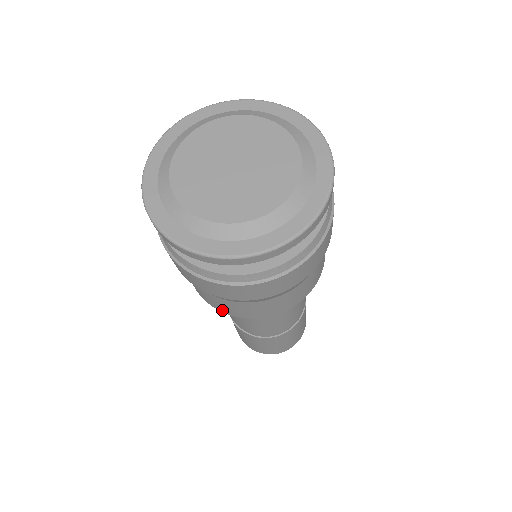
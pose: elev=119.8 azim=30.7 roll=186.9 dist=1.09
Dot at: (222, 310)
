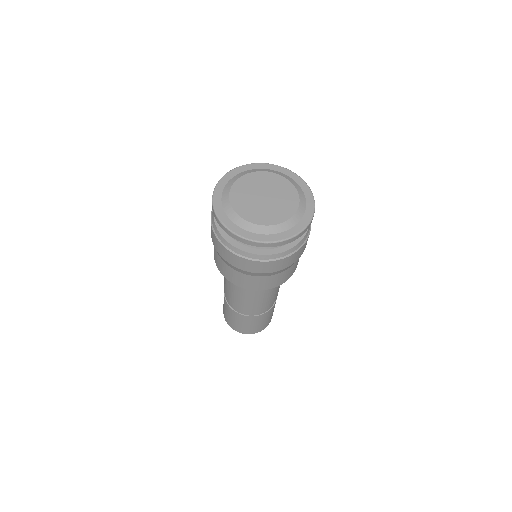
Dot at: (222, 273)
